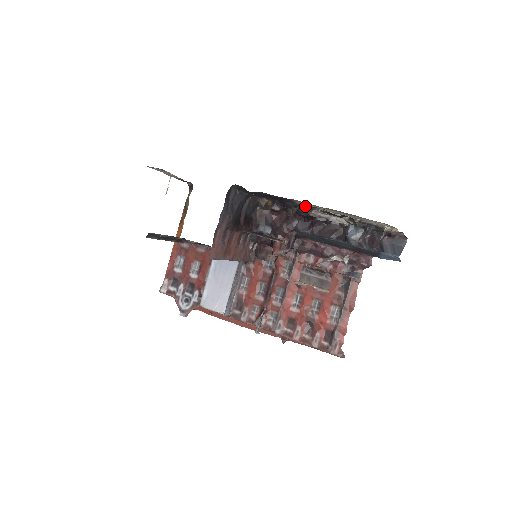
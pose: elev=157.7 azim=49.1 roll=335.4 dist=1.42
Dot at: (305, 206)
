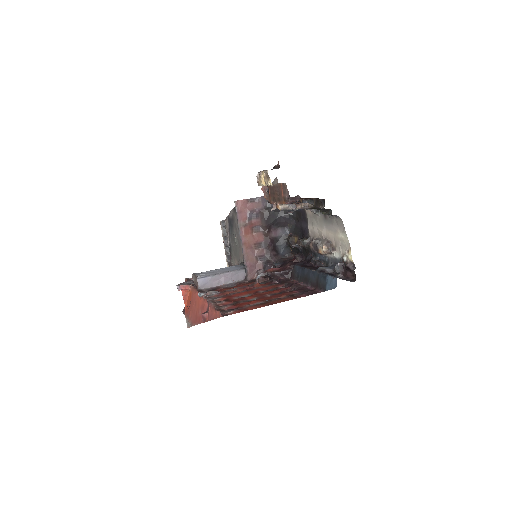
Dot at: (312, 239)
